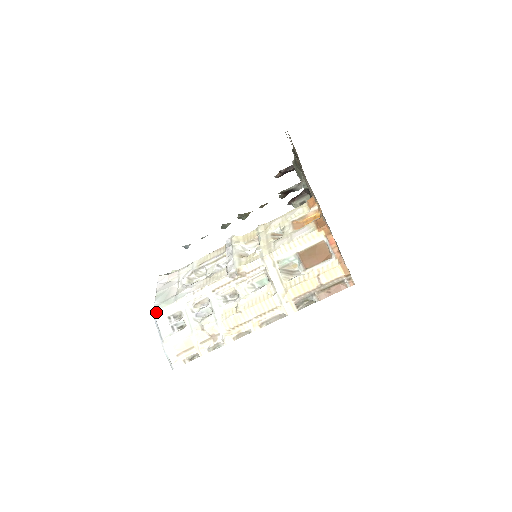
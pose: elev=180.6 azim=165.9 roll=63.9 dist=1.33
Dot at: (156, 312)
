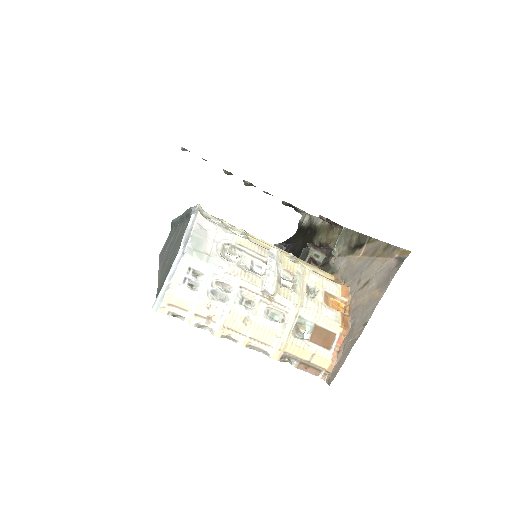
Dot at: (186, 255)
